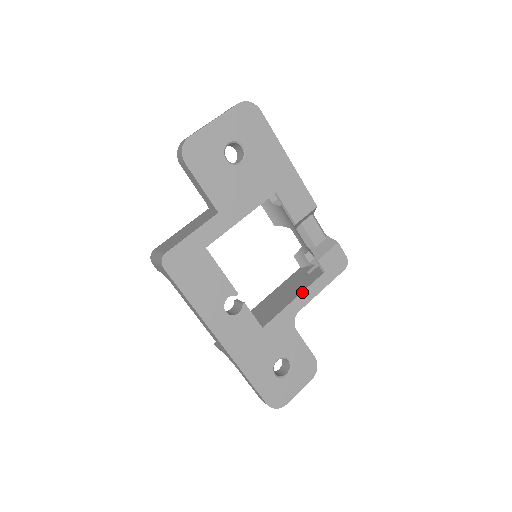
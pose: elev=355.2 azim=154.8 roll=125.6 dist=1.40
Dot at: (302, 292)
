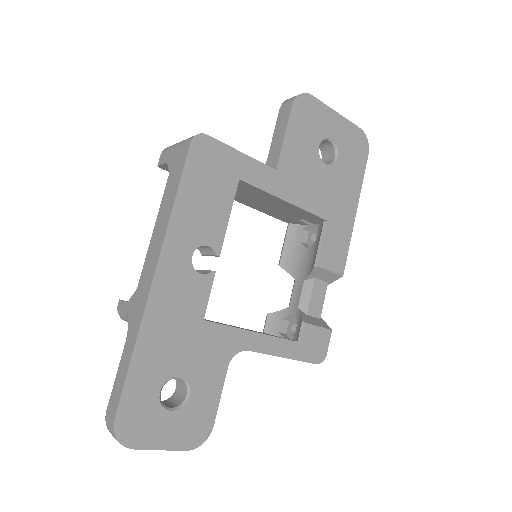
Dot at: (268, 335)
